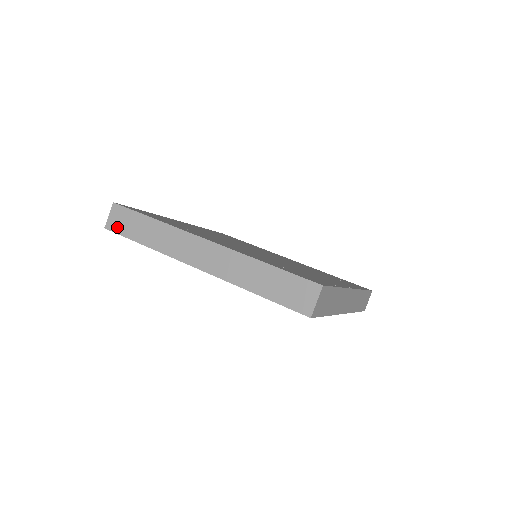
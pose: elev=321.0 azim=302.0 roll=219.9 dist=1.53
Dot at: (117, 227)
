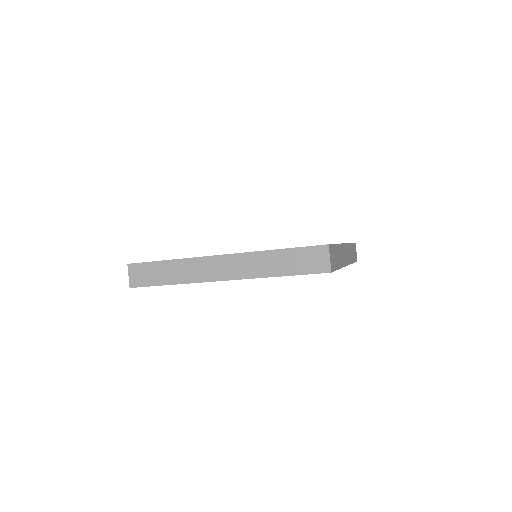
Dot at: (140, 282)
